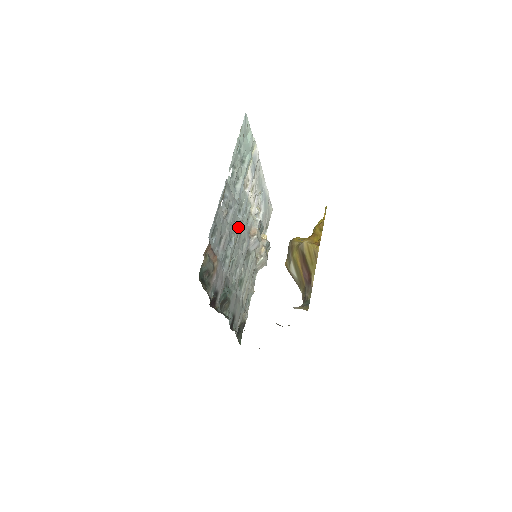
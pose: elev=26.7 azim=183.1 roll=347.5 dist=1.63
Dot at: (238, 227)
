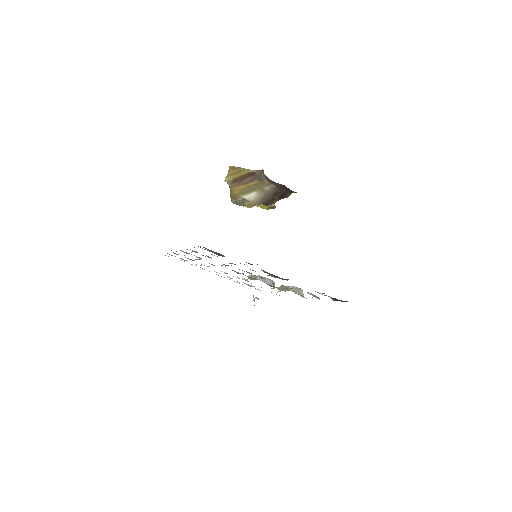
Dot at: occluded
